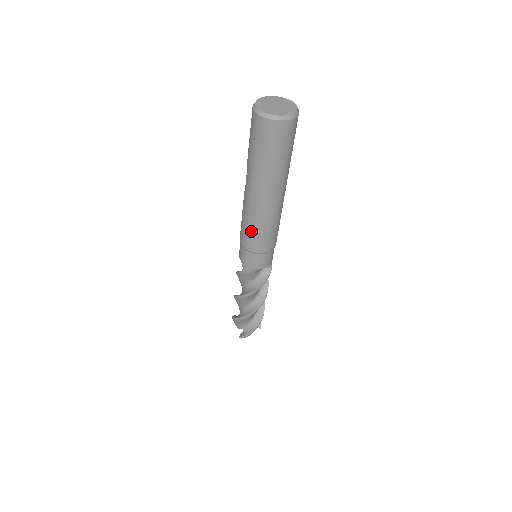
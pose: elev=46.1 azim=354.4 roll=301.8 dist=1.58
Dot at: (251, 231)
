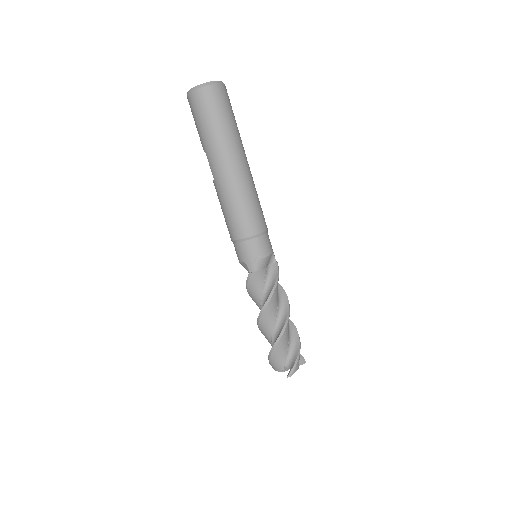
Dot at: (236, 212)
